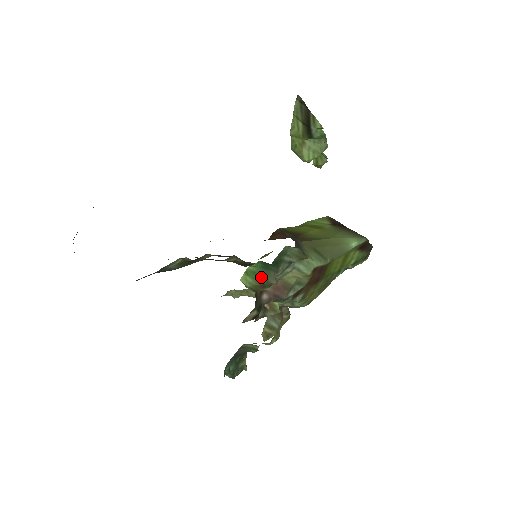
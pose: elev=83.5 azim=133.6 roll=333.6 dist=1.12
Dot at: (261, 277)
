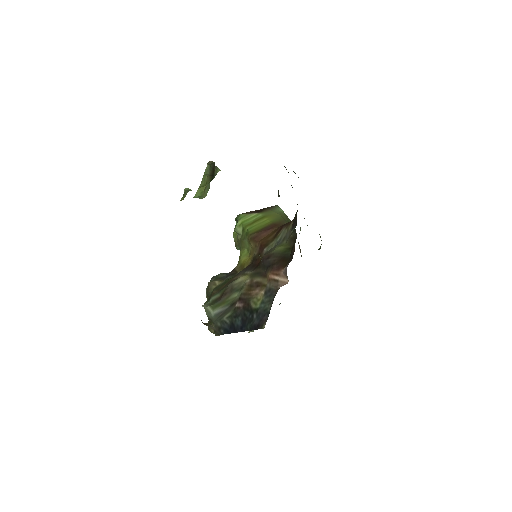
Dot at: occluded
